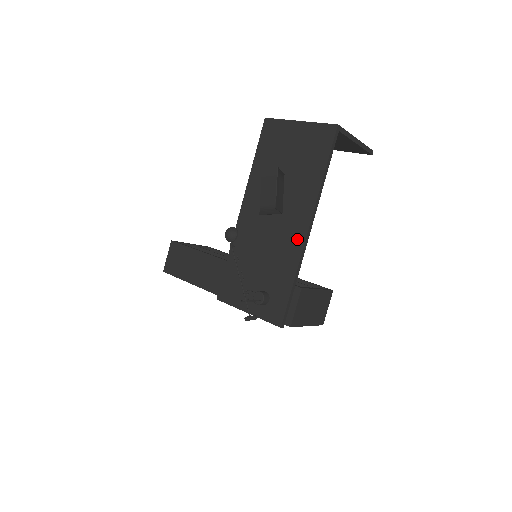
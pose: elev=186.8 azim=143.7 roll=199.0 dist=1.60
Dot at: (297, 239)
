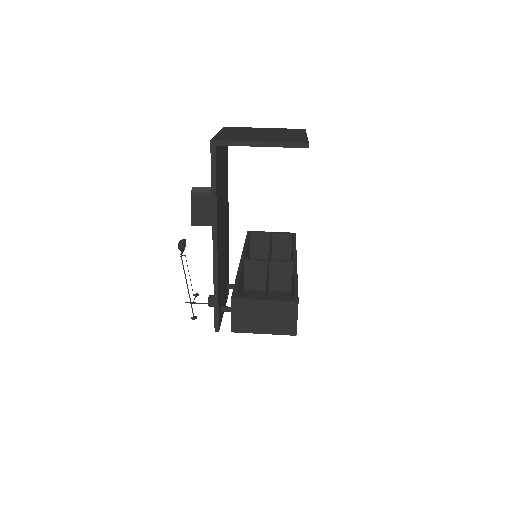
Dot at: occluded
